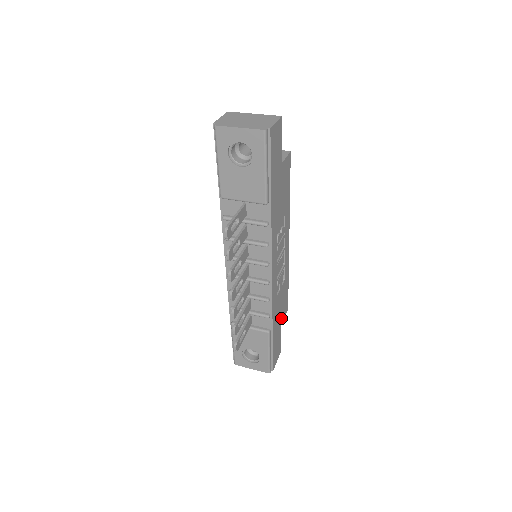
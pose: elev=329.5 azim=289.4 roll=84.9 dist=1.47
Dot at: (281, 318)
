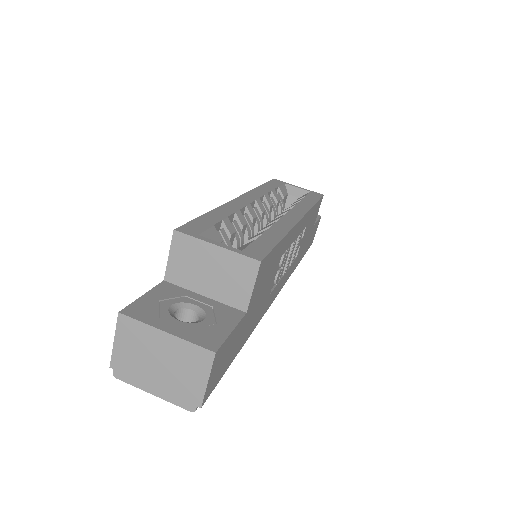
Dot at: (312, 226)
